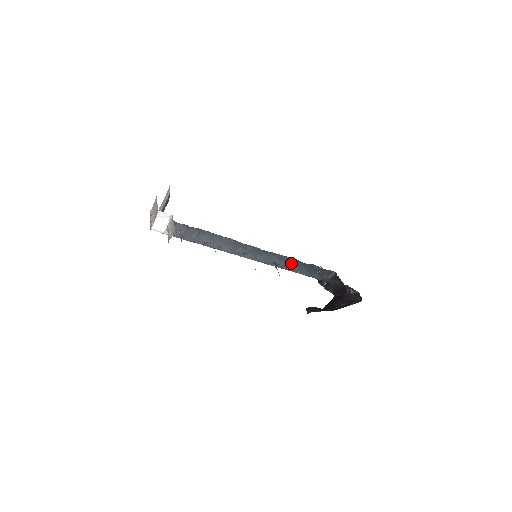
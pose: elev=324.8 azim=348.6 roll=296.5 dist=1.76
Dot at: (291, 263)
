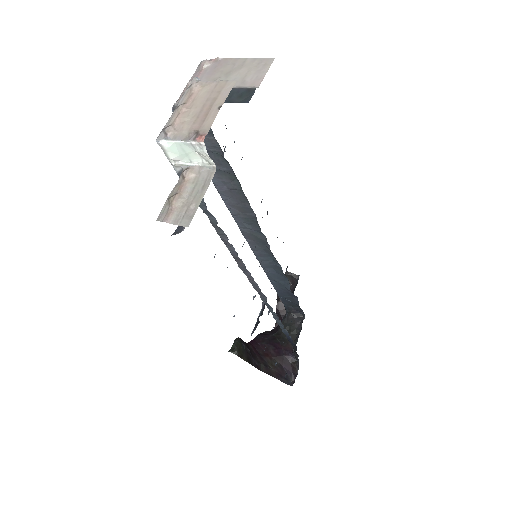
Dot at: (280, 278)
